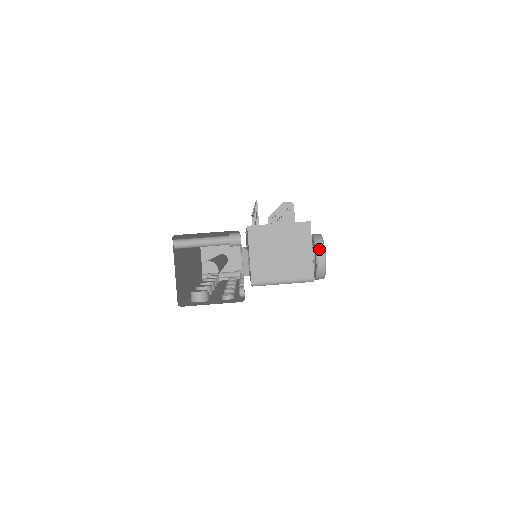
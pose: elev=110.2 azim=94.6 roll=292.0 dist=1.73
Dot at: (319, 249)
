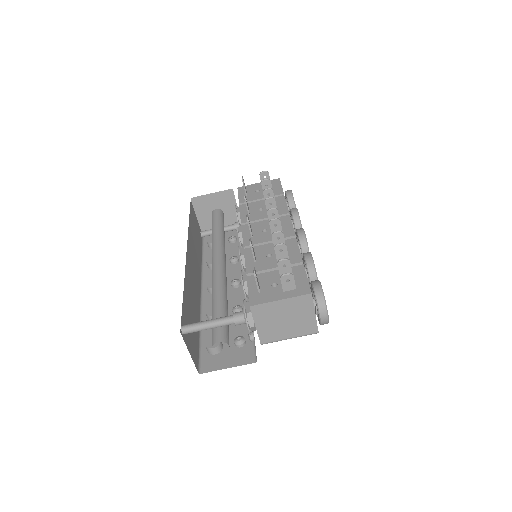
Dot at: (322, 311)
